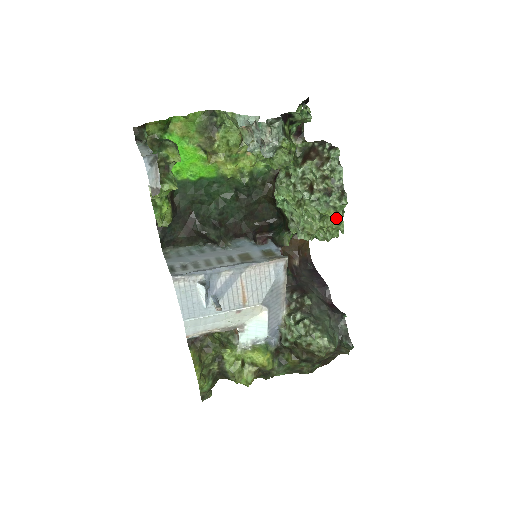
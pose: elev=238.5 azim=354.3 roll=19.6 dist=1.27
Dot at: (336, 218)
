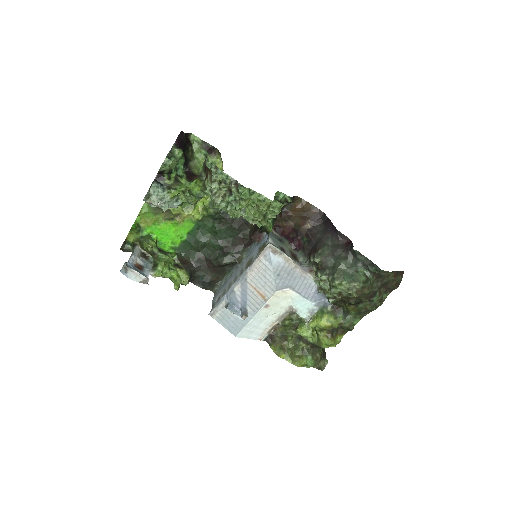
Dot at: (253, 202)
